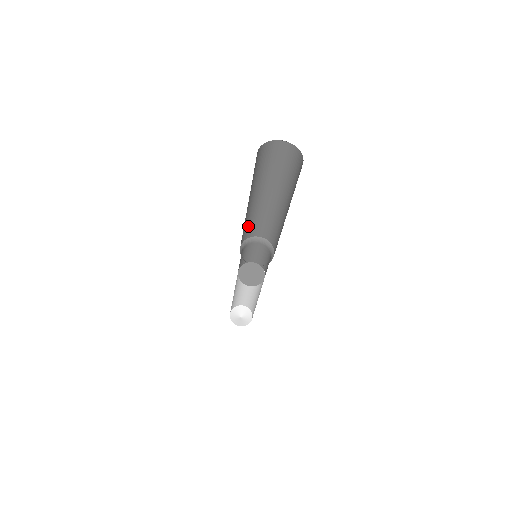
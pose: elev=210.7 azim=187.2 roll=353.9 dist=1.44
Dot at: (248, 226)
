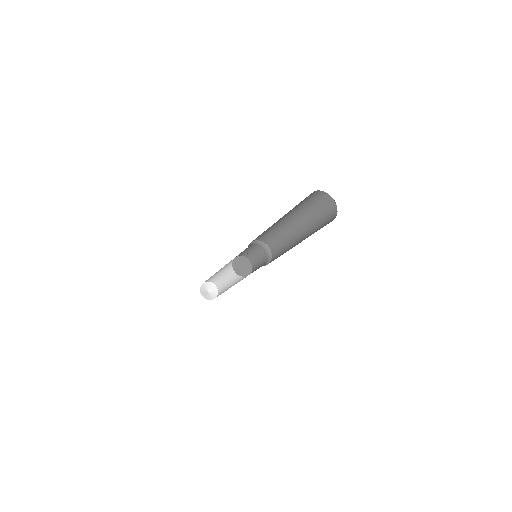
Dot at: occluded
